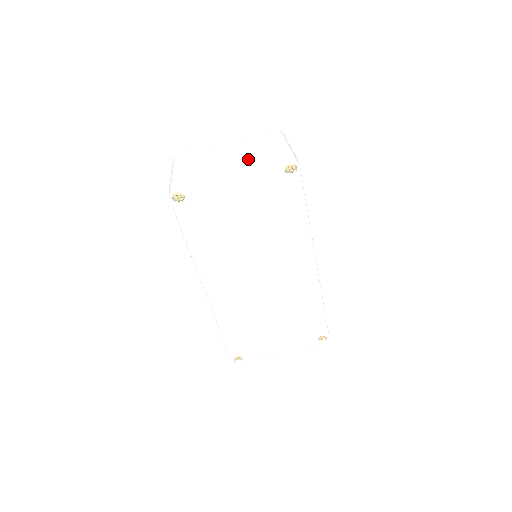
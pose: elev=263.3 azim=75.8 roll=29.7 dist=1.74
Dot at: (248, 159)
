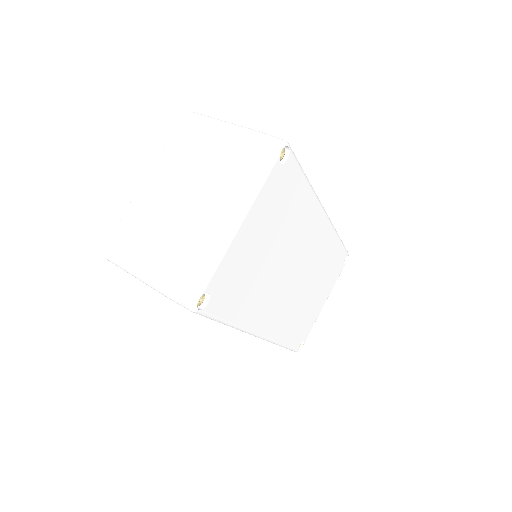
Dot at: (222, 184)
